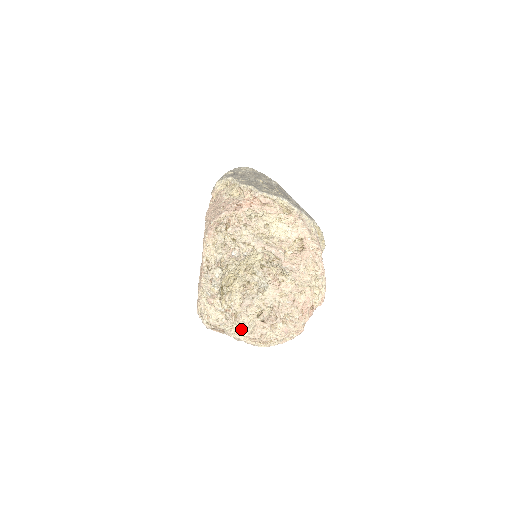
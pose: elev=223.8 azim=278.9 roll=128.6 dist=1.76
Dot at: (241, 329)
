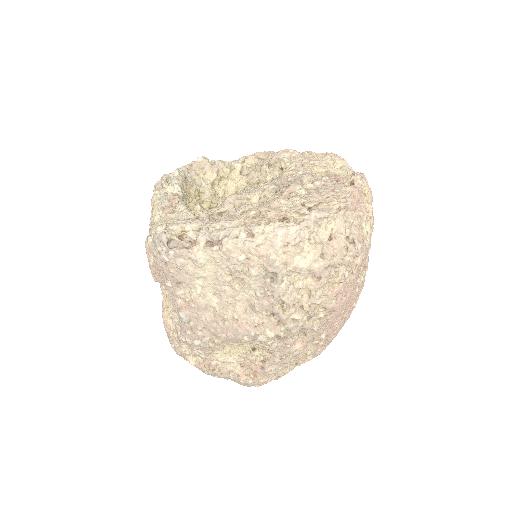
Dot at: (229, 220)
